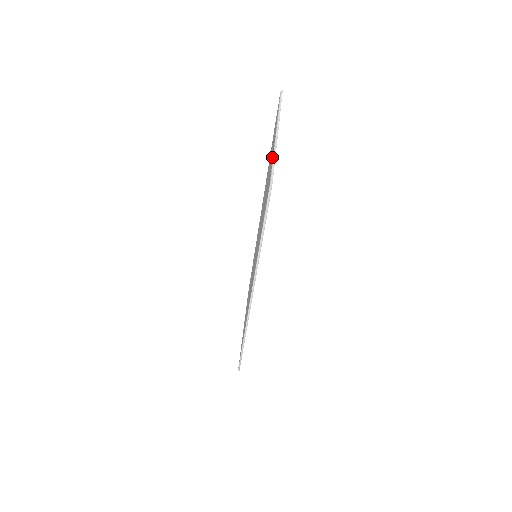
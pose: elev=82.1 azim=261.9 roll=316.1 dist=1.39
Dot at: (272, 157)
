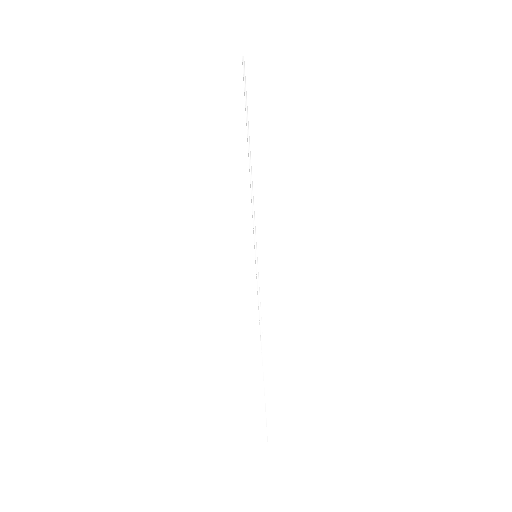
Dot at: occluded
